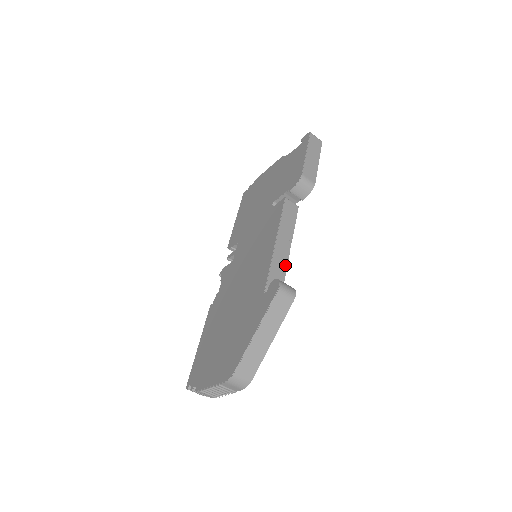
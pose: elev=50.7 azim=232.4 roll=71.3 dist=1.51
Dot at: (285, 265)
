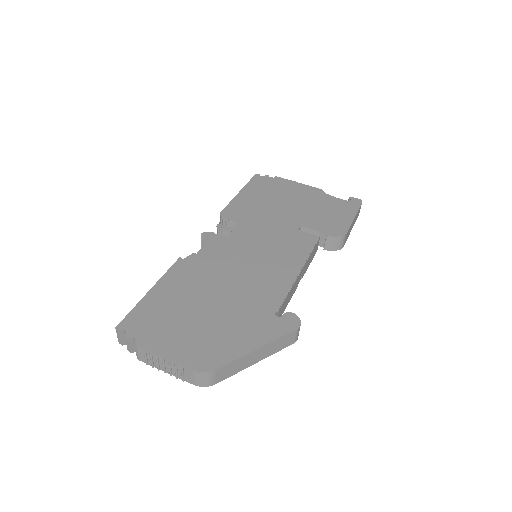
Dot at: (291, 297)
